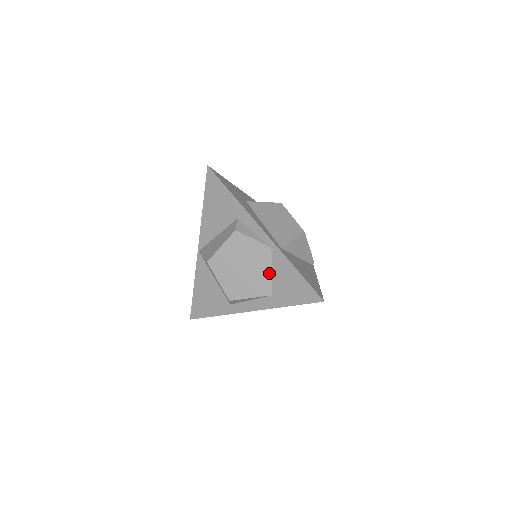
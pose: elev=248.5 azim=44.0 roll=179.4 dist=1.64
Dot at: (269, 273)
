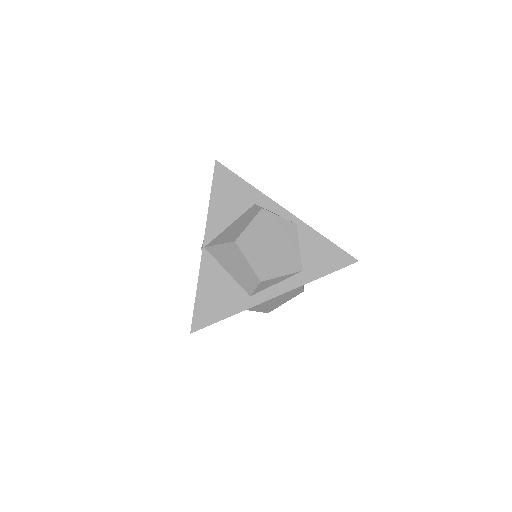
Dot at: (297, 249)
